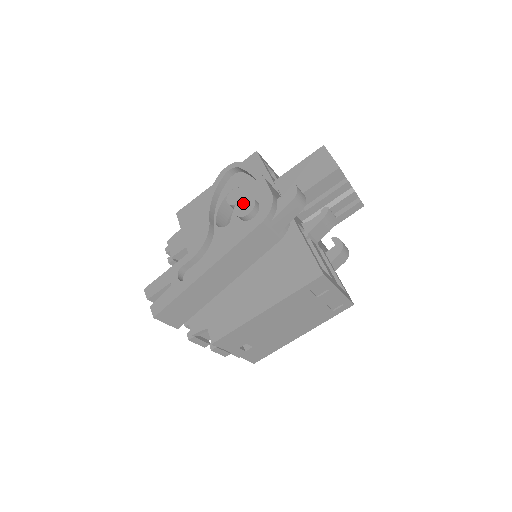
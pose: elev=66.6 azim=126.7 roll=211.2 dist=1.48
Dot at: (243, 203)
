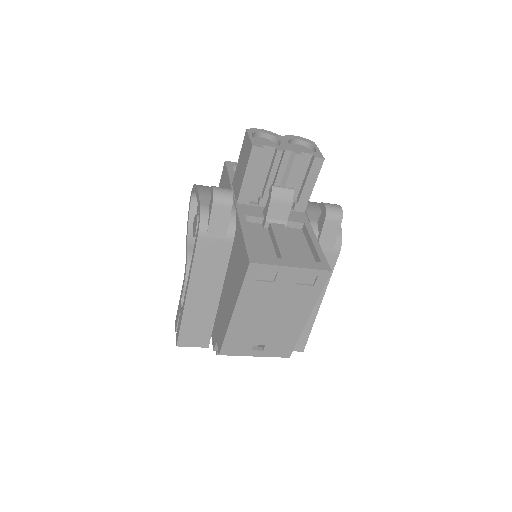
Dot at: (194, 223)
